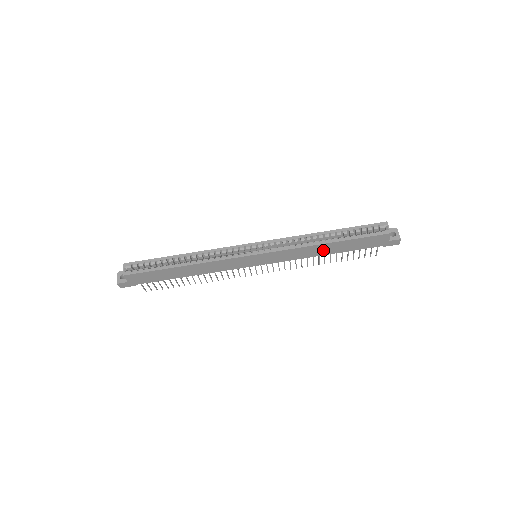
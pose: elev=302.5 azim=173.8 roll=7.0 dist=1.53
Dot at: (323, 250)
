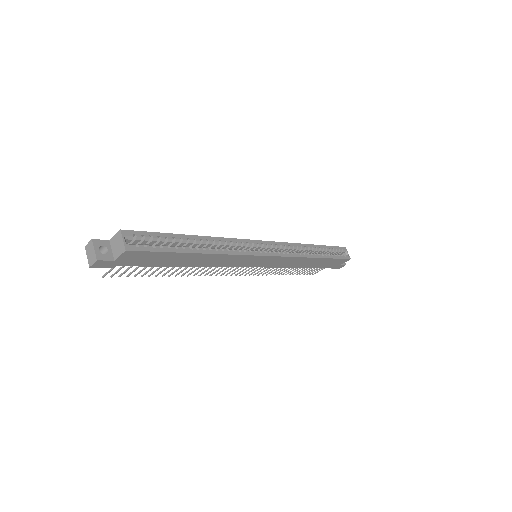
Dot at: (306, 263)
